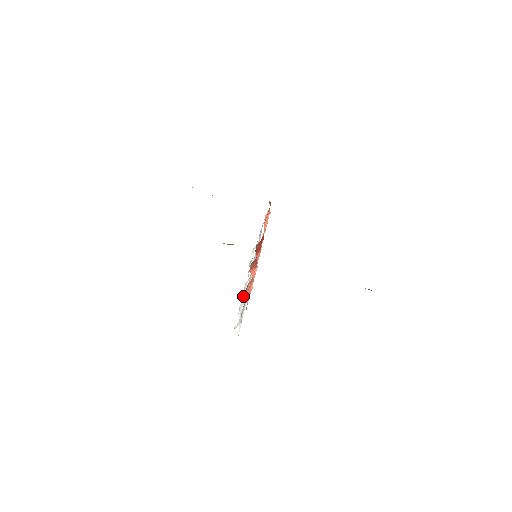
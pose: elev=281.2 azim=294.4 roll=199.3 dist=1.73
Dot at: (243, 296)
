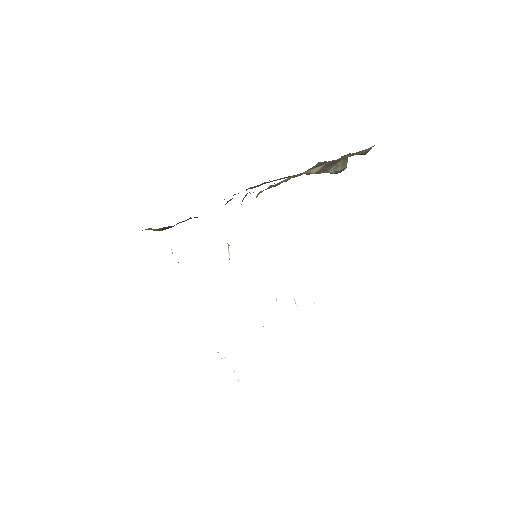
Dot at: occluded
